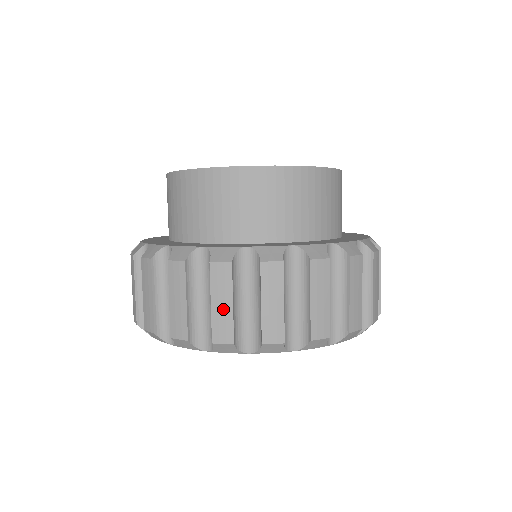
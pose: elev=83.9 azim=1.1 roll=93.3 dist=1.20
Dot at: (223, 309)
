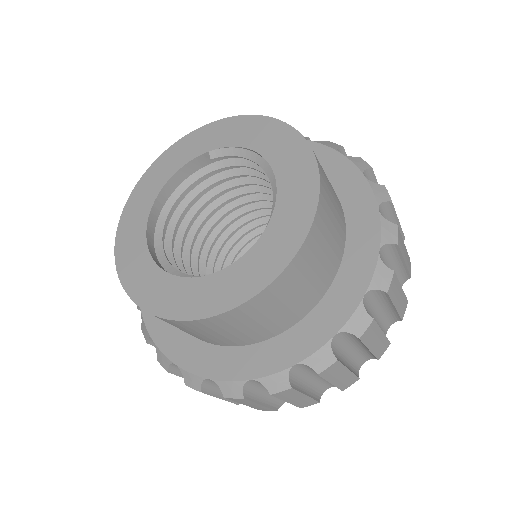
Dot at: (255, 406)
